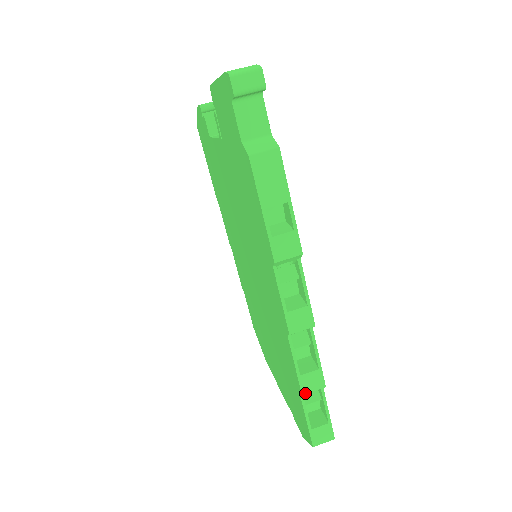
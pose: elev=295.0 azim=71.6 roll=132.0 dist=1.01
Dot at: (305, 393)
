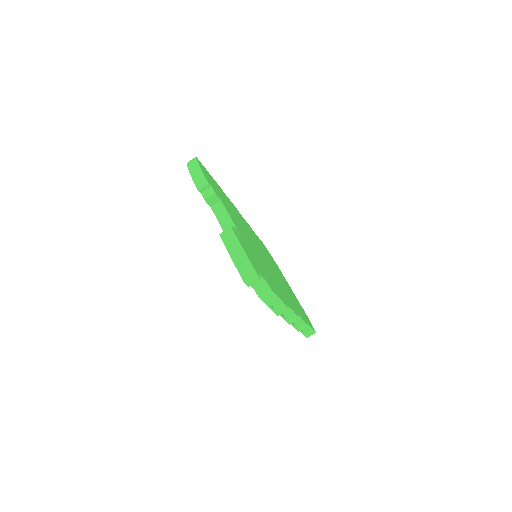
Dot at: occluded
